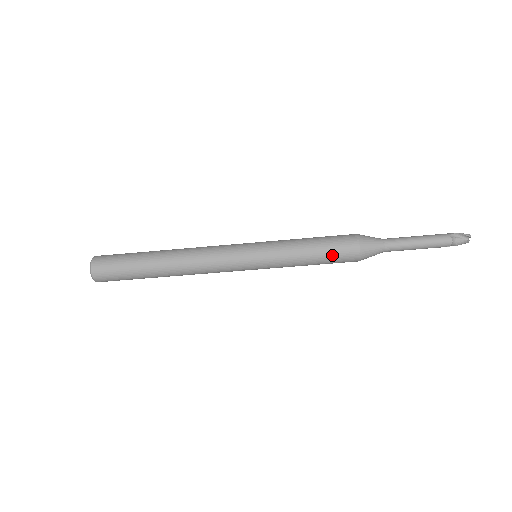
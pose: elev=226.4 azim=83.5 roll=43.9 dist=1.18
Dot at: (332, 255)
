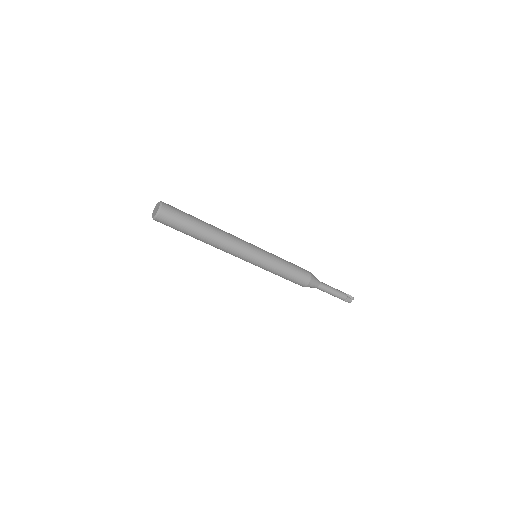
Dot at: (298, 274)
